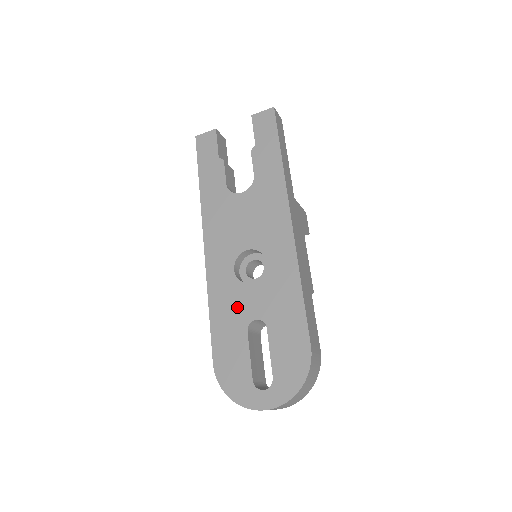
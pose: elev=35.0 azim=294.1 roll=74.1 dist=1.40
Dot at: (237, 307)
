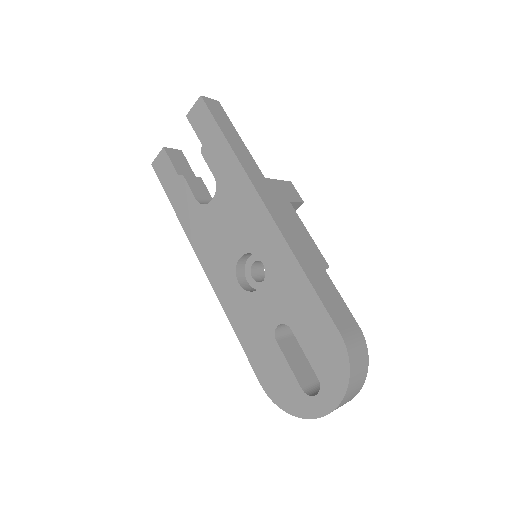
Dot at: (257, 319)
